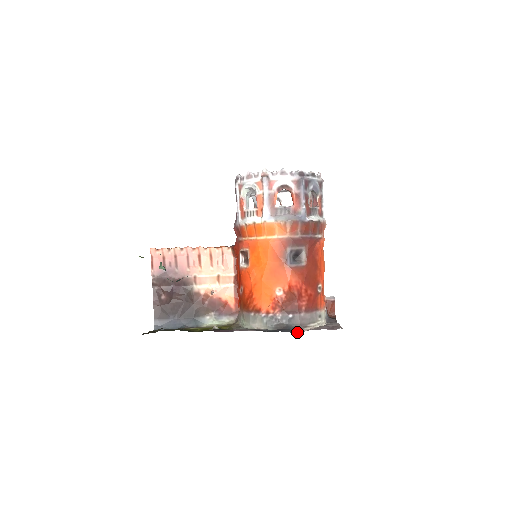
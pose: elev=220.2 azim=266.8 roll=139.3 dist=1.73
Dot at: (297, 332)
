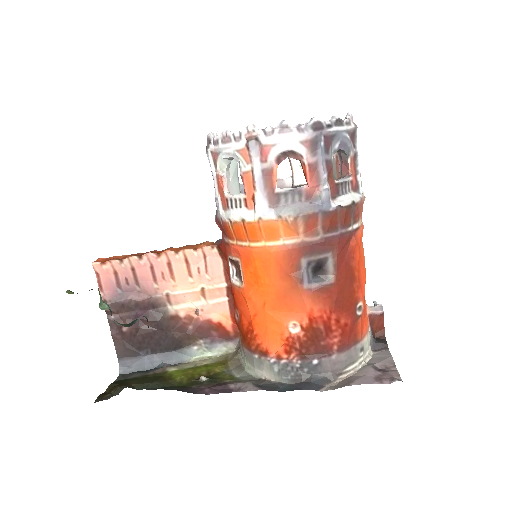
Dot at: (327, 389)
